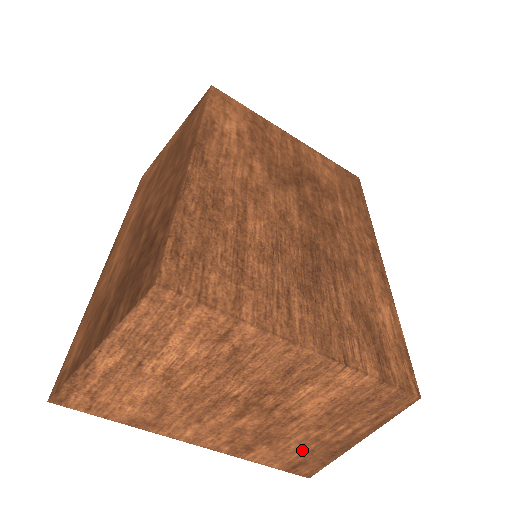
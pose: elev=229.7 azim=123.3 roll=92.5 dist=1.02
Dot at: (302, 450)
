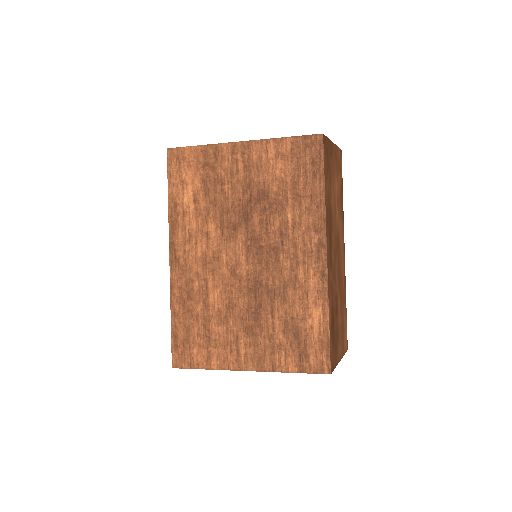
Dot at: occluded
